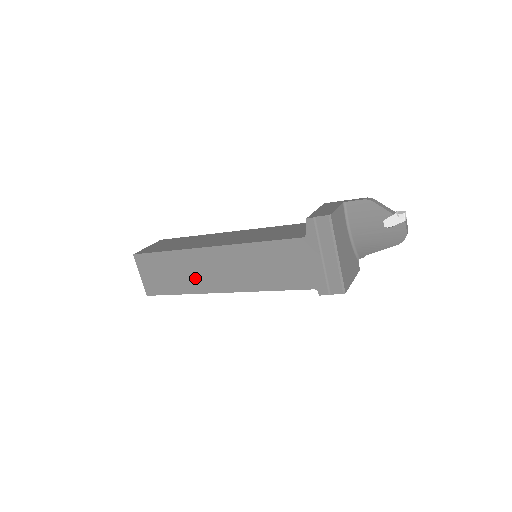
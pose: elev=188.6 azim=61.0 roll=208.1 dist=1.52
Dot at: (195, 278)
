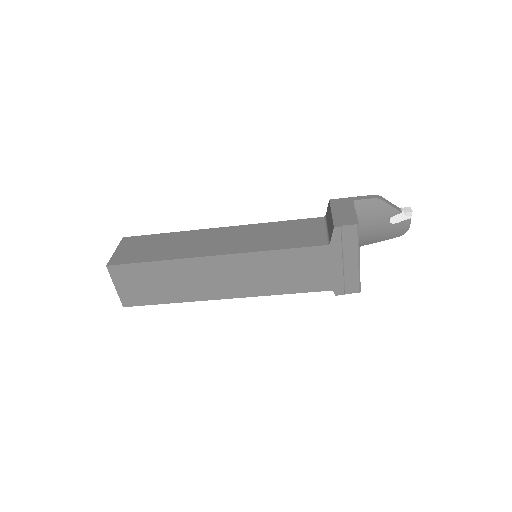
Dot at: (191, 287)
